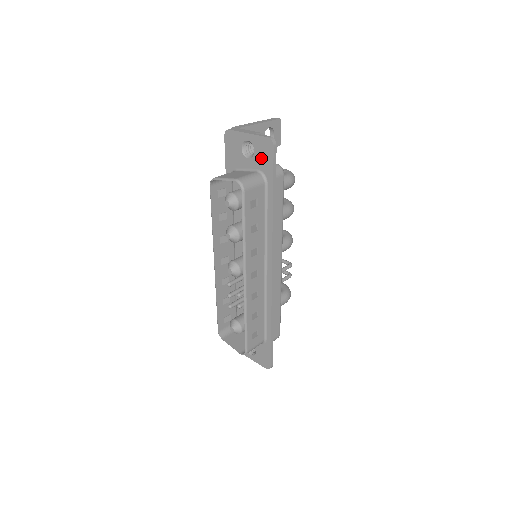
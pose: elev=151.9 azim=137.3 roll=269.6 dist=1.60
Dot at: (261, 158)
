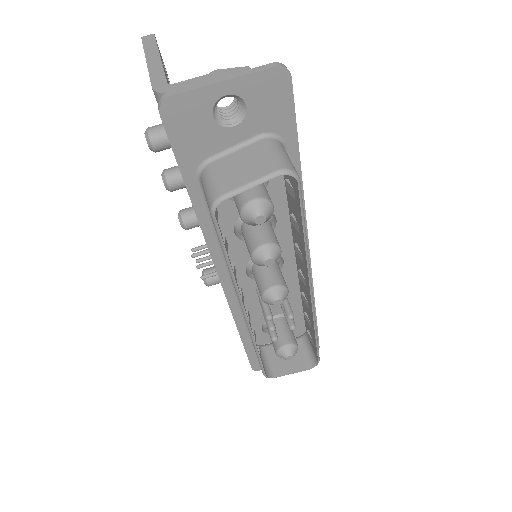
Dot at: (265, 111)
